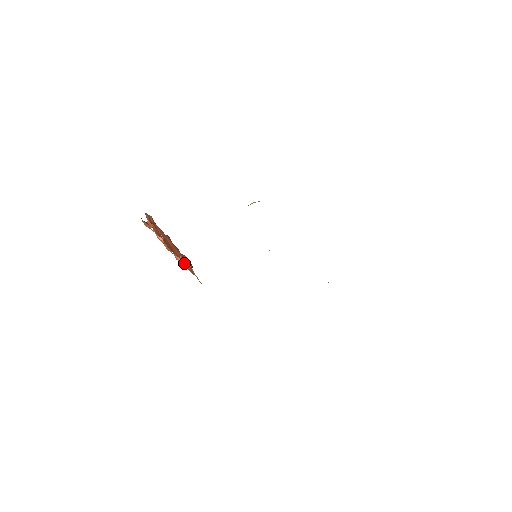
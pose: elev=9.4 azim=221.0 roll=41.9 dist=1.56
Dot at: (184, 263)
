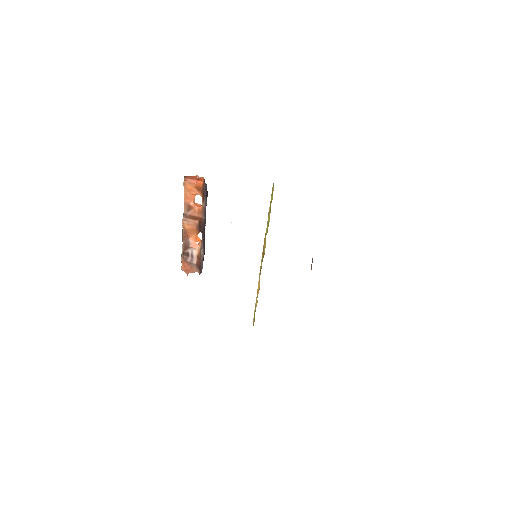
Dot at: (201, 247)
